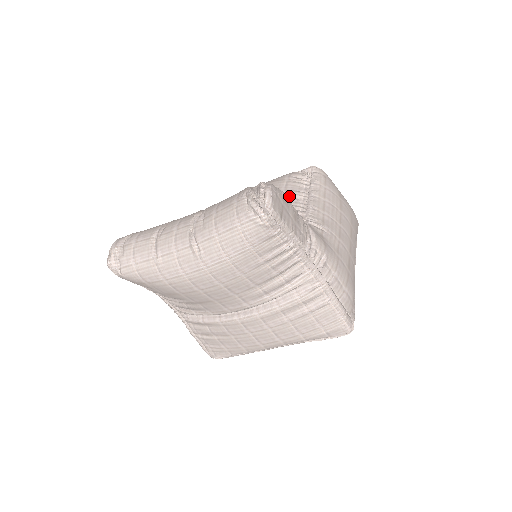
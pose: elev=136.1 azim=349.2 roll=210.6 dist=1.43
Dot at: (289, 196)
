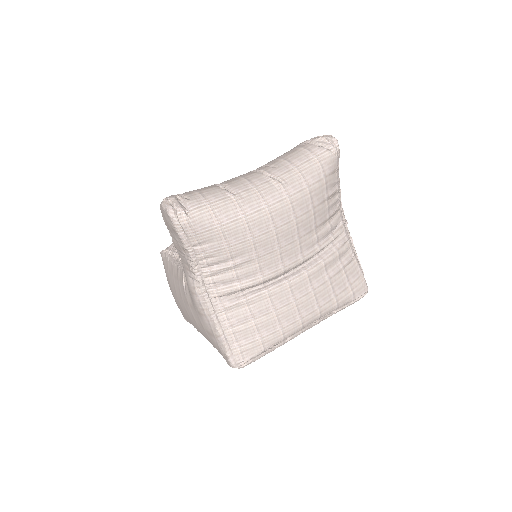
Dot at: occluded
